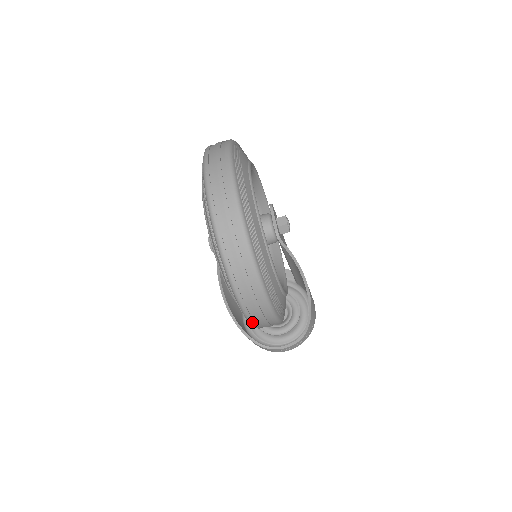
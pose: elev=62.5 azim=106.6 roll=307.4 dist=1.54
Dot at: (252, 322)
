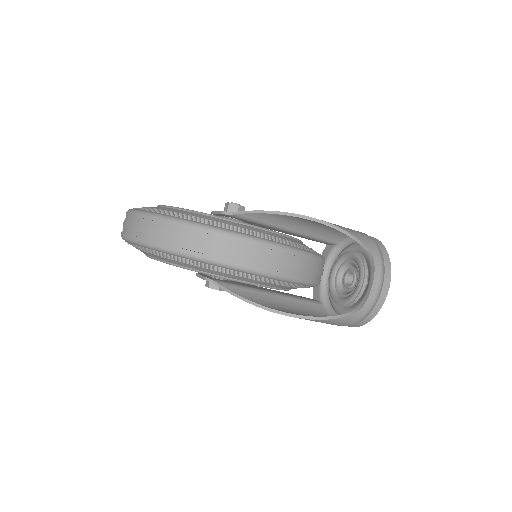
Dot at: (254, 269)
